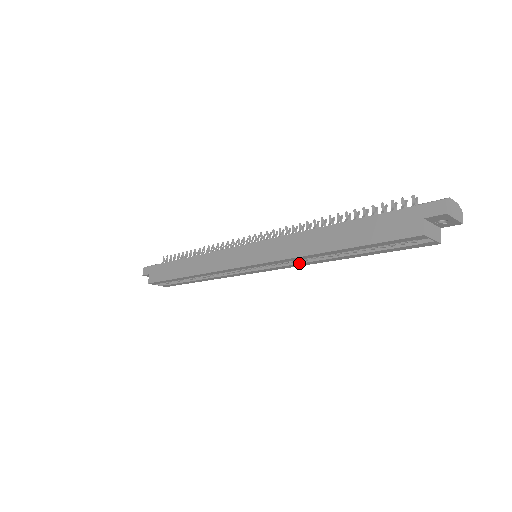
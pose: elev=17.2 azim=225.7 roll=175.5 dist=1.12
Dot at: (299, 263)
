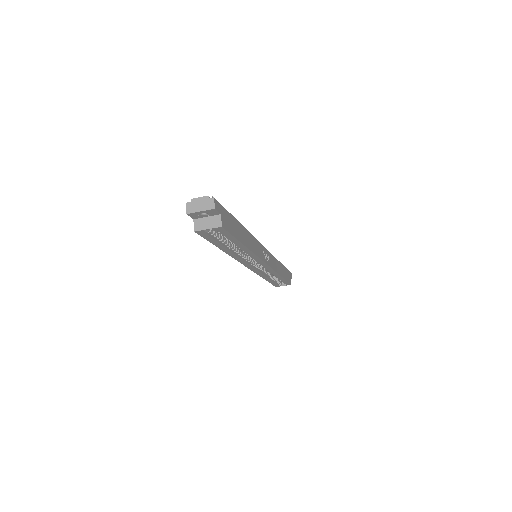
Dot at: occluded
